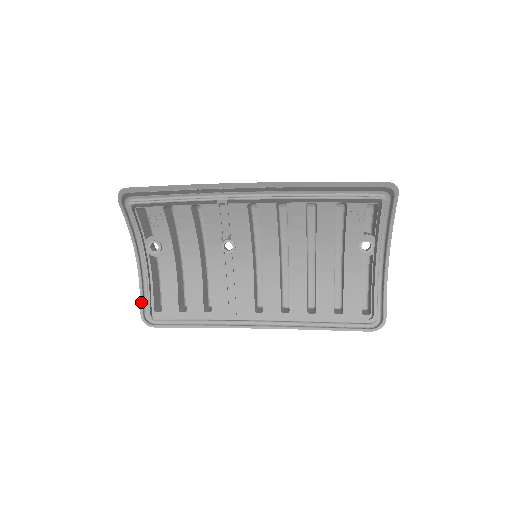
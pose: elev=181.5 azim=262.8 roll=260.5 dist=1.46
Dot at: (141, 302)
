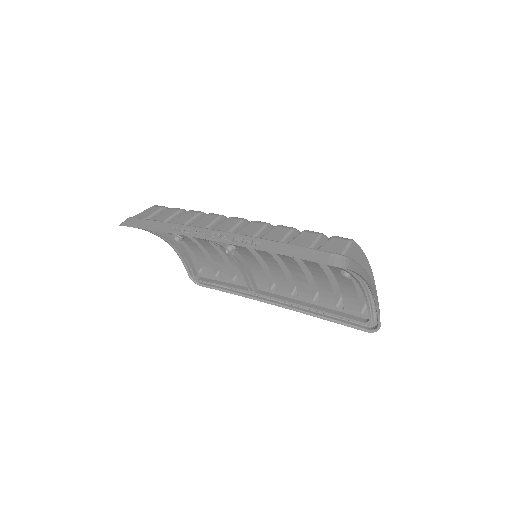
Dot at: (186, 268)
